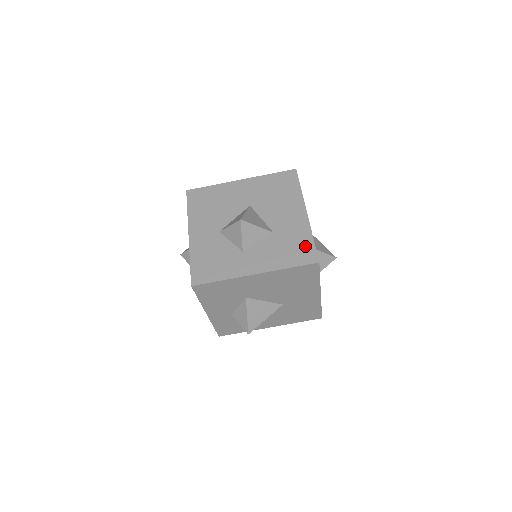
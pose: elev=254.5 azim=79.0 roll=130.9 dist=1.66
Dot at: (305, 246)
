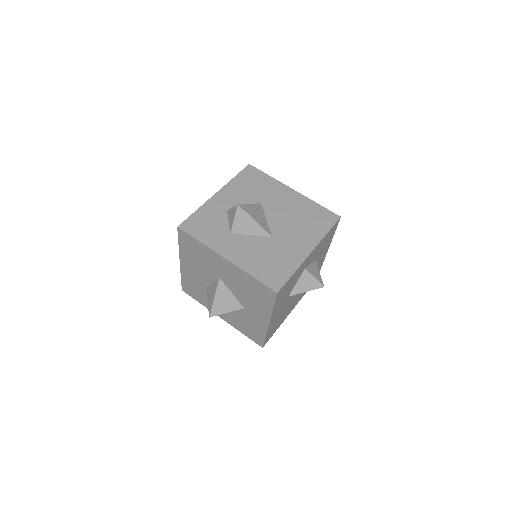
Dot at: occluded
